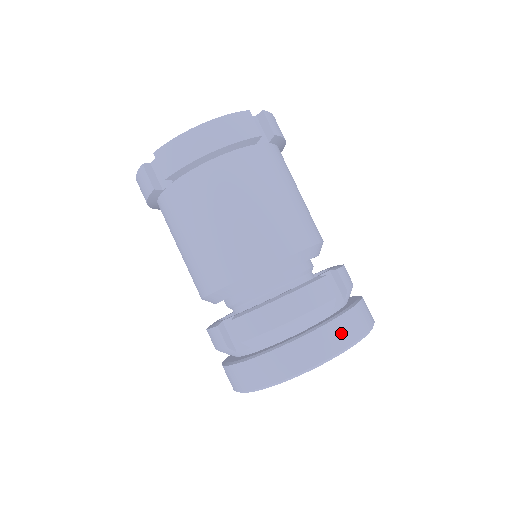
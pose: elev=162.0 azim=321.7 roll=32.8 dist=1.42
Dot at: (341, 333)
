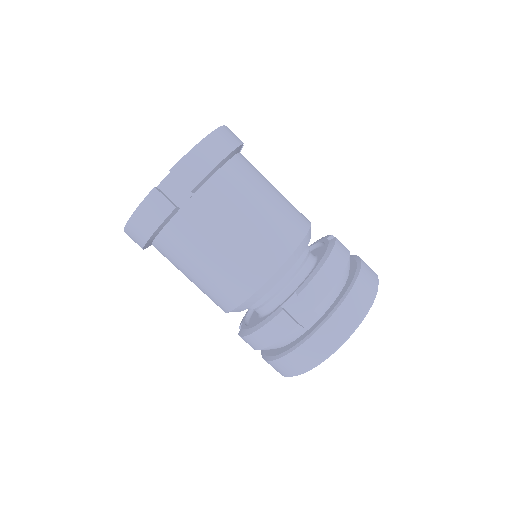
Dot at: (370, 272)
